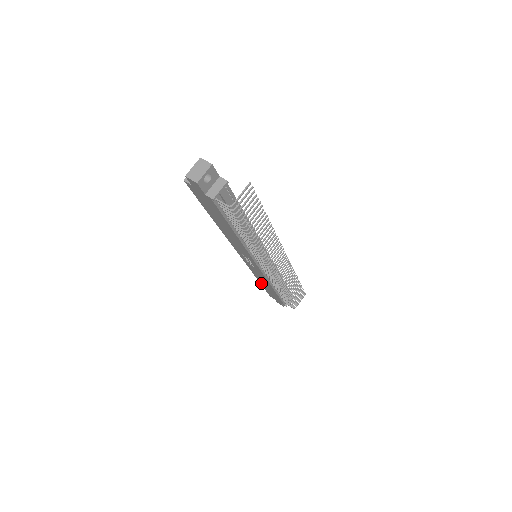
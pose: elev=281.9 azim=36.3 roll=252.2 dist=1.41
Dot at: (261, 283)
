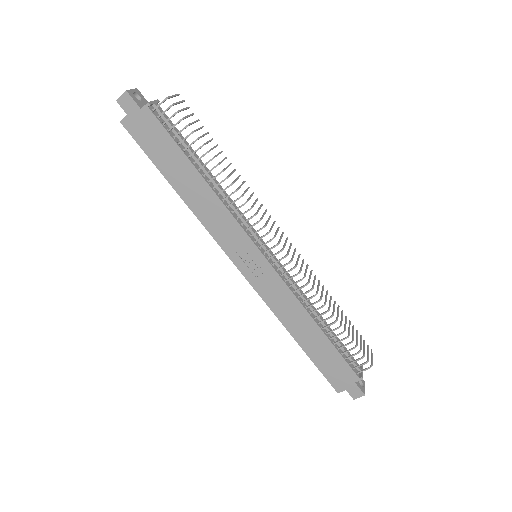
Dot at: (302, 345)
